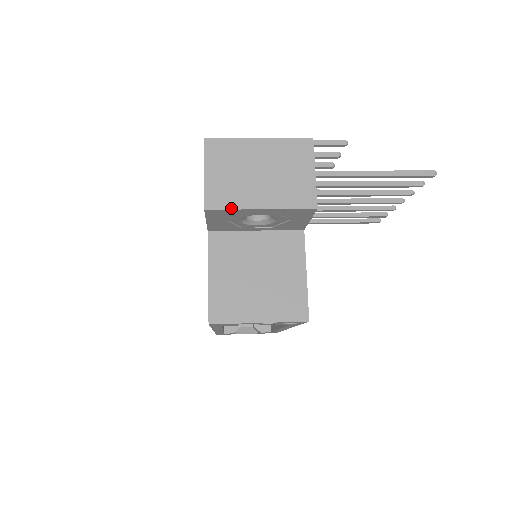
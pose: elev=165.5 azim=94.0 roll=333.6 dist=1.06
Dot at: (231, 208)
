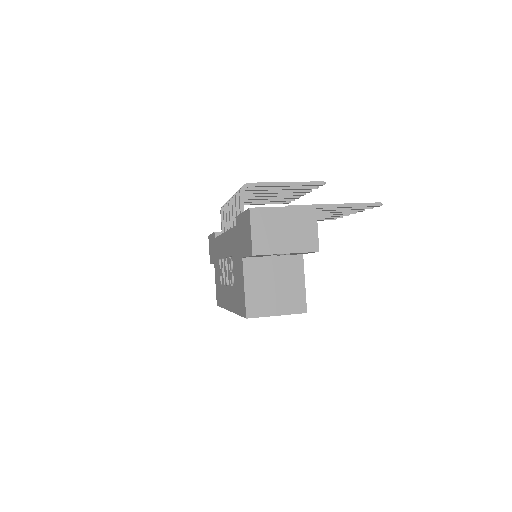
Dot at: (269, 254)
